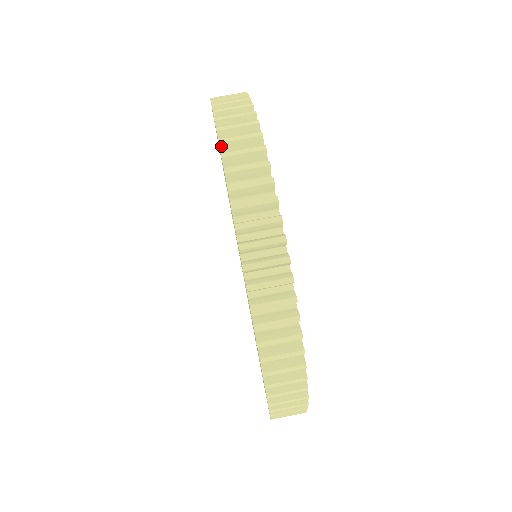
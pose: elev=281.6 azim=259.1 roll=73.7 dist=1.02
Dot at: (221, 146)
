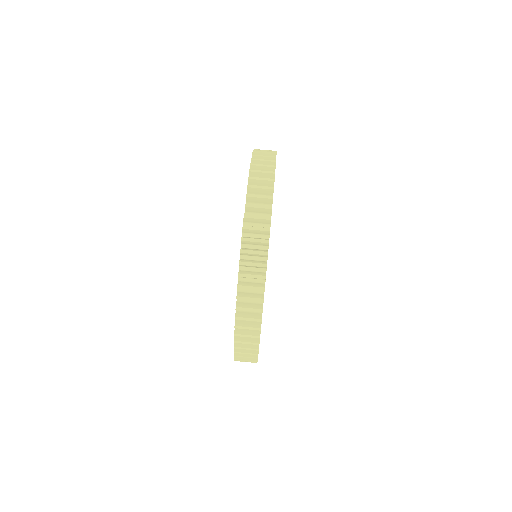
Dot at: (237, 299)
